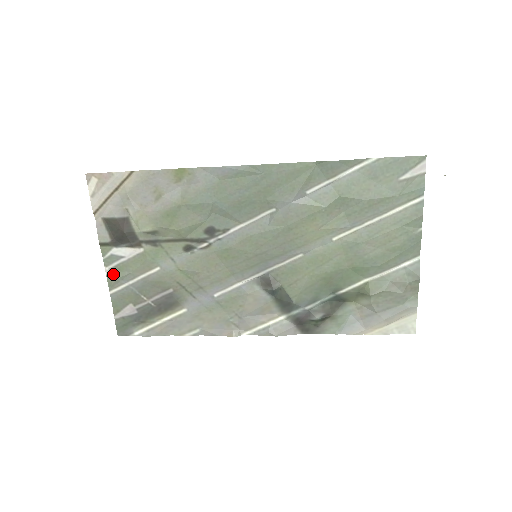
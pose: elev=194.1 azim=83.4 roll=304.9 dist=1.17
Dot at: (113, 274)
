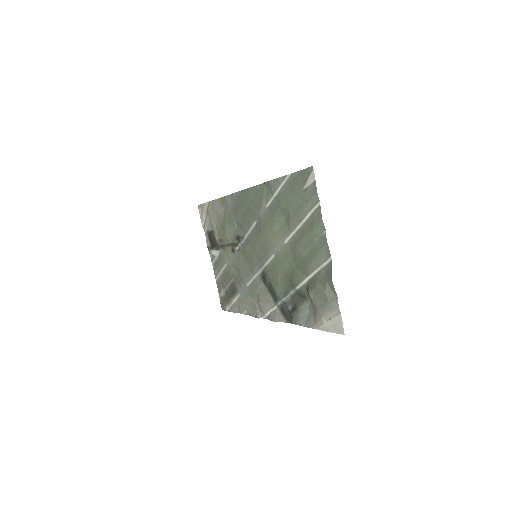
Dot at: (214, 267)
